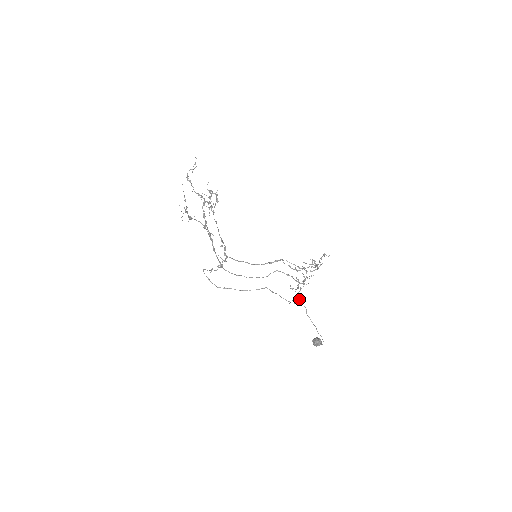
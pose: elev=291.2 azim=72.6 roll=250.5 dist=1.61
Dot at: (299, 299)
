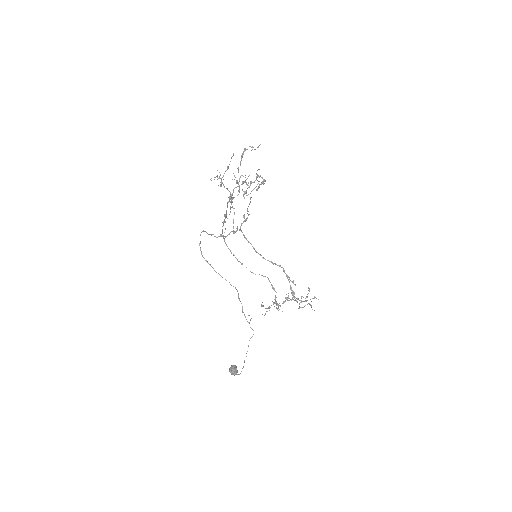
Dot at: (265, 314)
